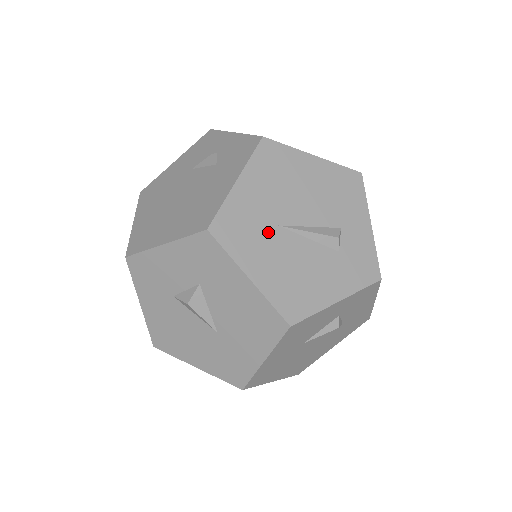
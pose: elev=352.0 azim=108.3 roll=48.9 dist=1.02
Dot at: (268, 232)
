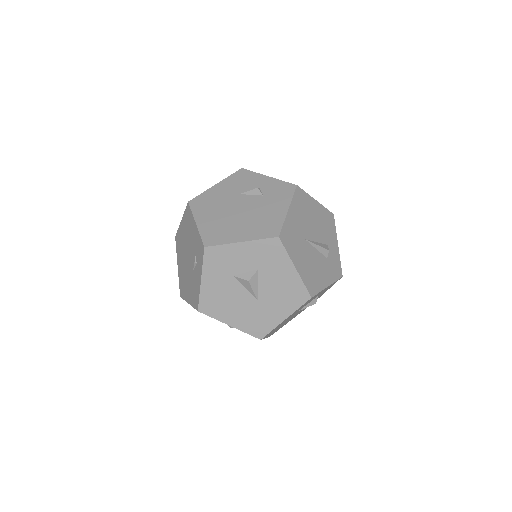
Dot at: (301, 242)
